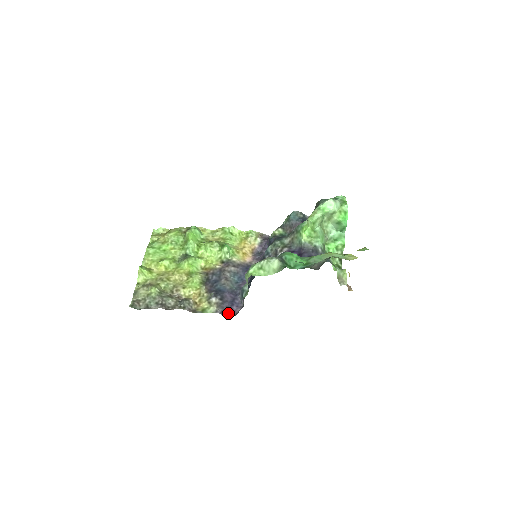
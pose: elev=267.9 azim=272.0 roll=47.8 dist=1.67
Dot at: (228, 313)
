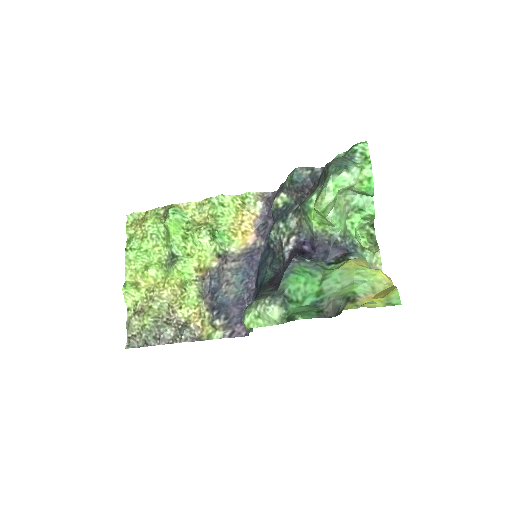
Dot at: (239, 331)
